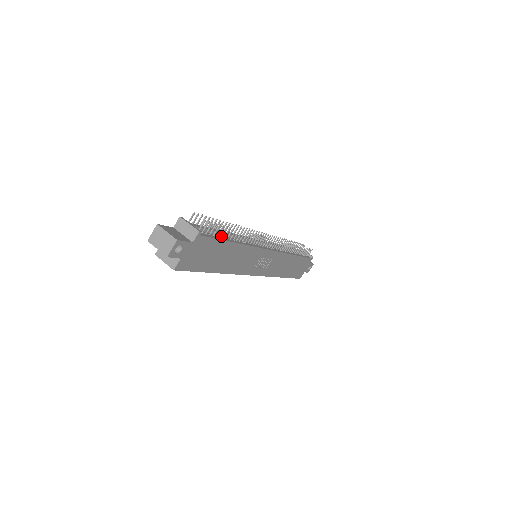
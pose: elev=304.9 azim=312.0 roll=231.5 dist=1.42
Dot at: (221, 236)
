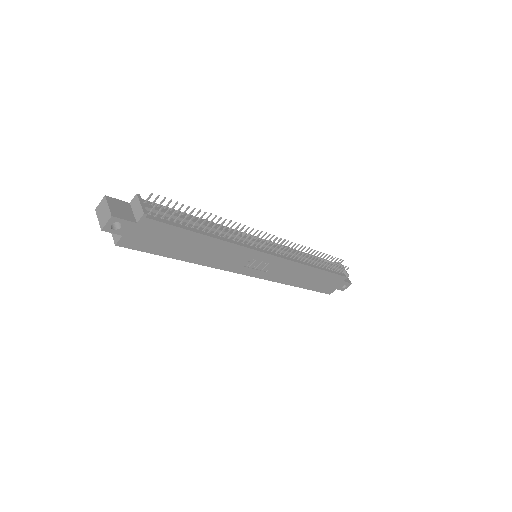
Dot at: (187, 224)
